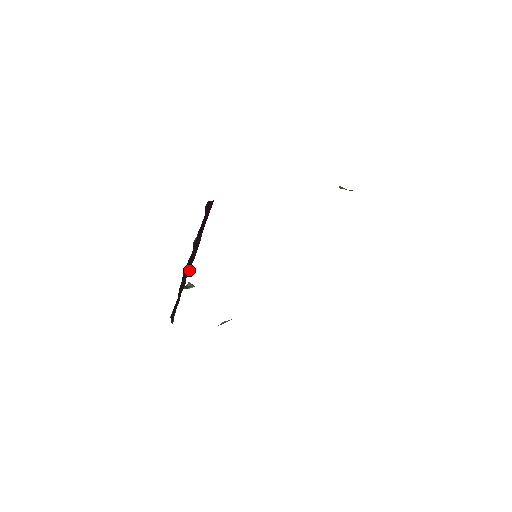
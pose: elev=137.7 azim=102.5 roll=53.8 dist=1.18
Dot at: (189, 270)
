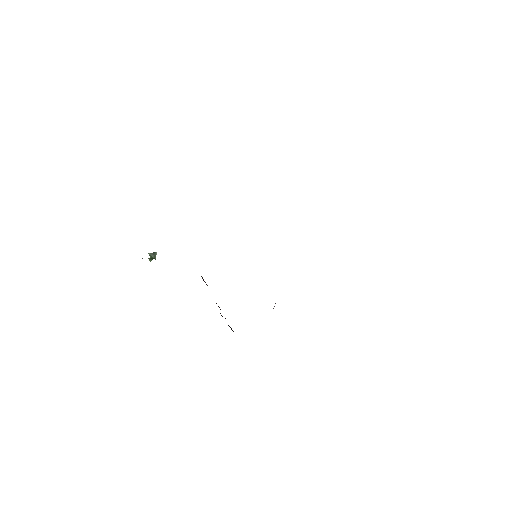
Dot at: occluded
